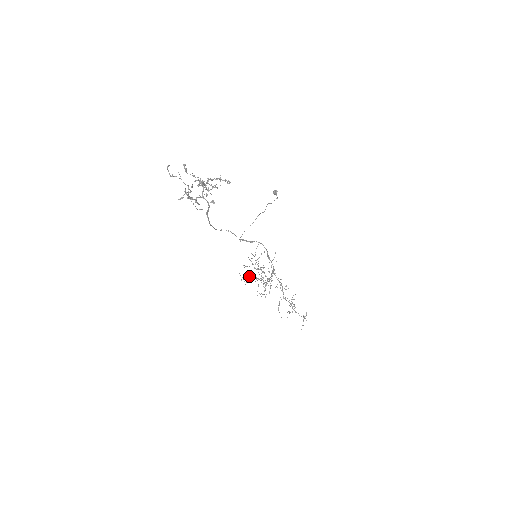
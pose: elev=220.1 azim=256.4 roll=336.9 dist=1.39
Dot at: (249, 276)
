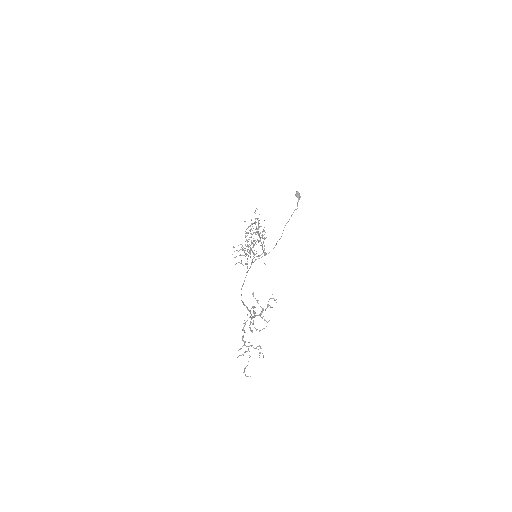
Dot at: occluded
